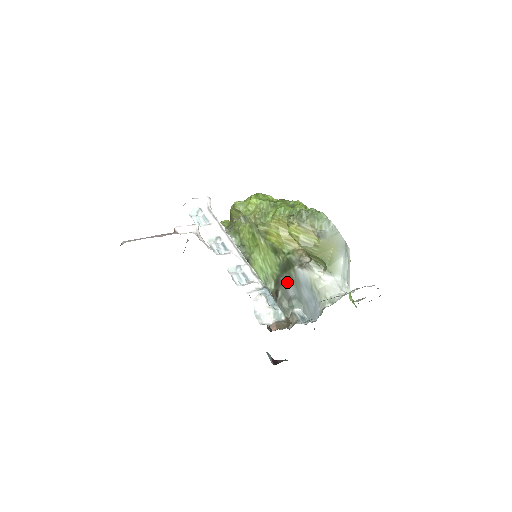
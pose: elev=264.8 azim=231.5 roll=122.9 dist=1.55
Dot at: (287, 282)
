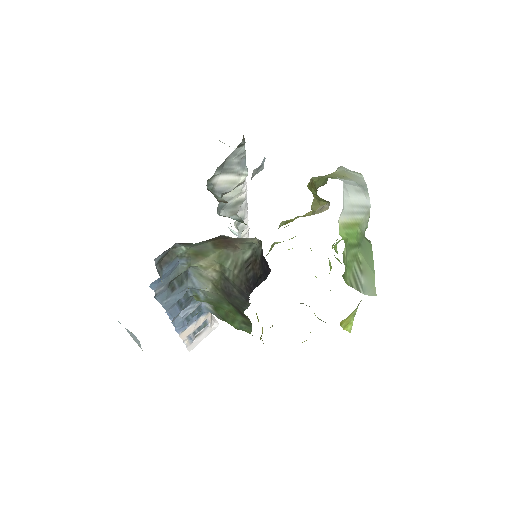
Dot at: occluded
